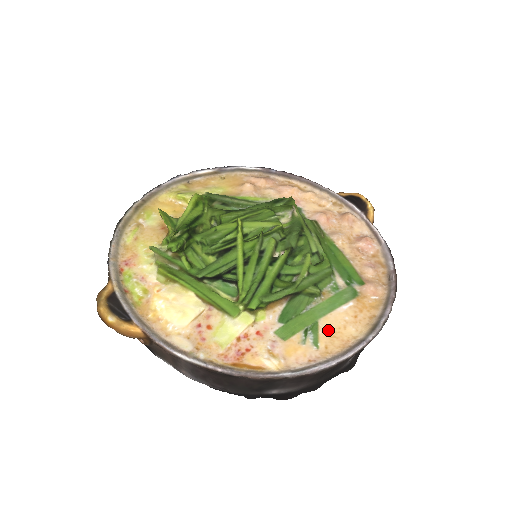
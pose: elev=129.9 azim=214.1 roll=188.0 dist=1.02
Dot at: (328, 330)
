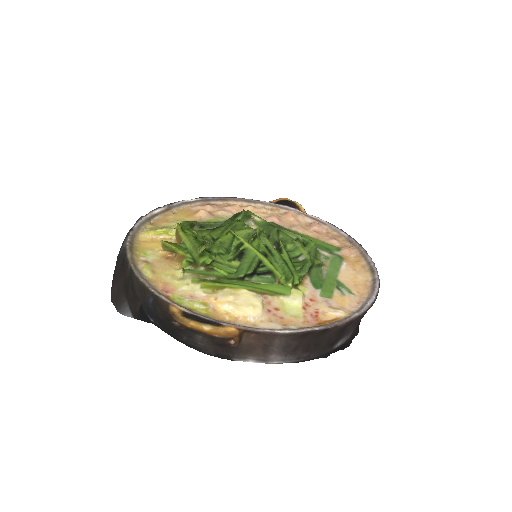
Dot at: (349, 282)
